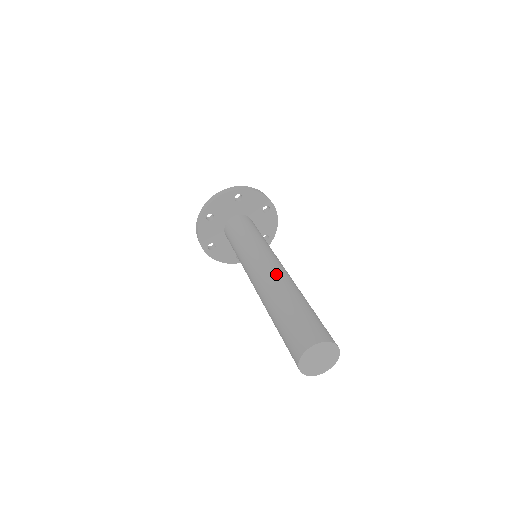
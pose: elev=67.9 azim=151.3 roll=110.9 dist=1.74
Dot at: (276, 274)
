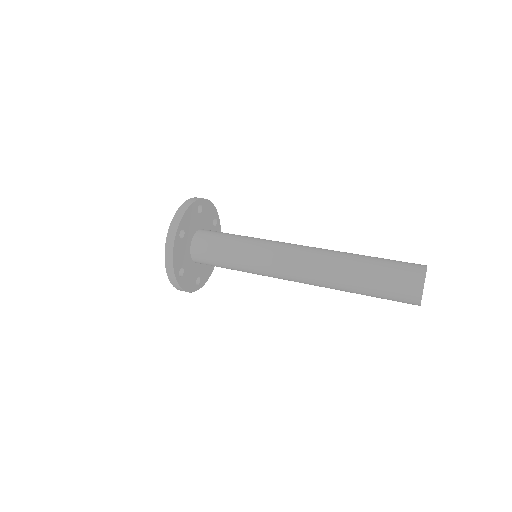
Dot at: (313, 263)
